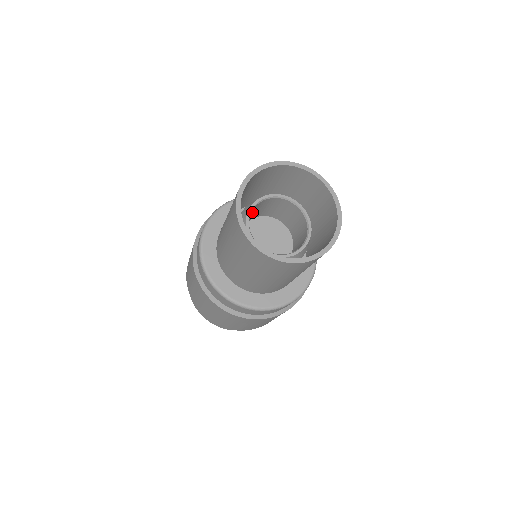
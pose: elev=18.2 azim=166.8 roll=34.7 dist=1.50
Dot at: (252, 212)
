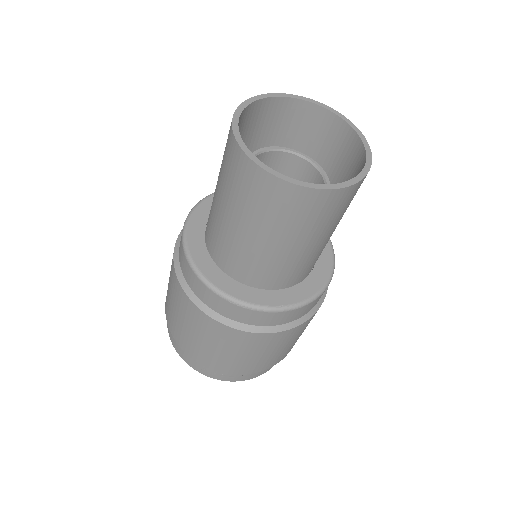
Dot at: occluded
